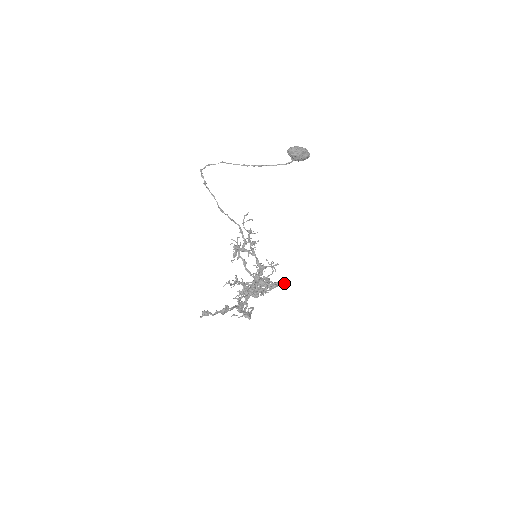
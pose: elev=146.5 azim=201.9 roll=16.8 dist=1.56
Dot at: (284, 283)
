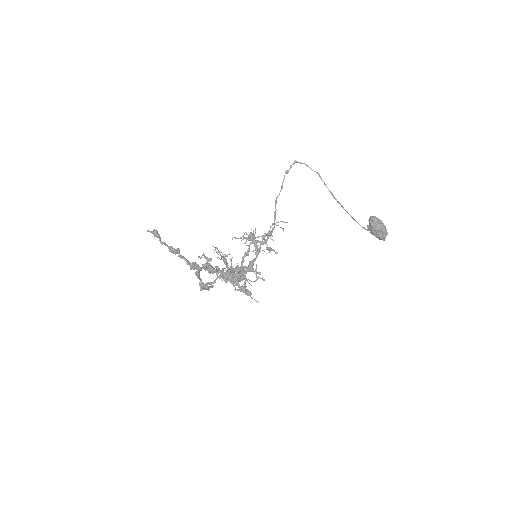
Dot at: (257, 301)
